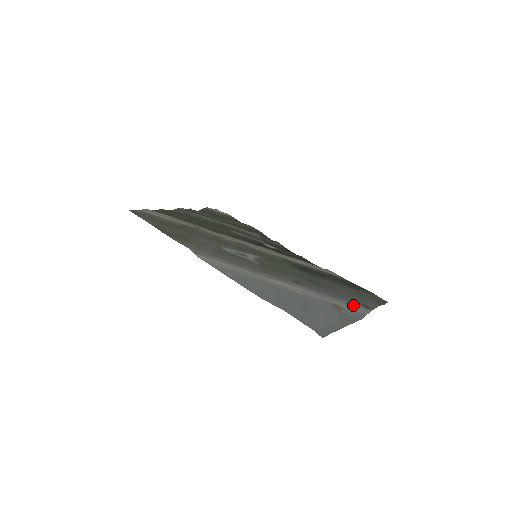
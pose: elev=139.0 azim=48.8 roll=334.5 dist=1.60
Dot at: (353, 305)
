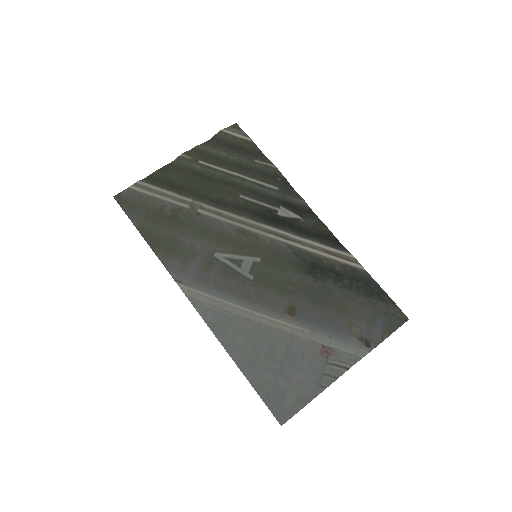
Dot at: (350, 344)
